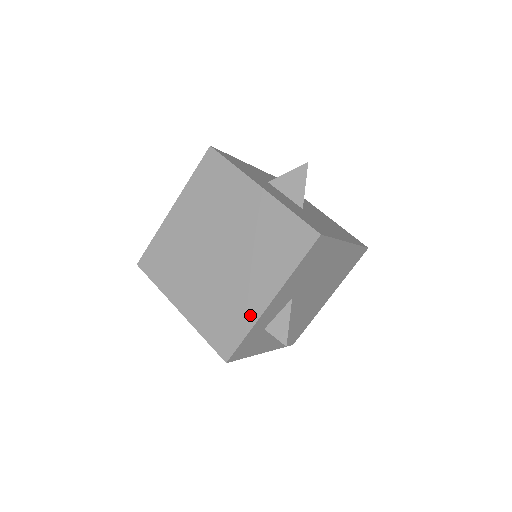
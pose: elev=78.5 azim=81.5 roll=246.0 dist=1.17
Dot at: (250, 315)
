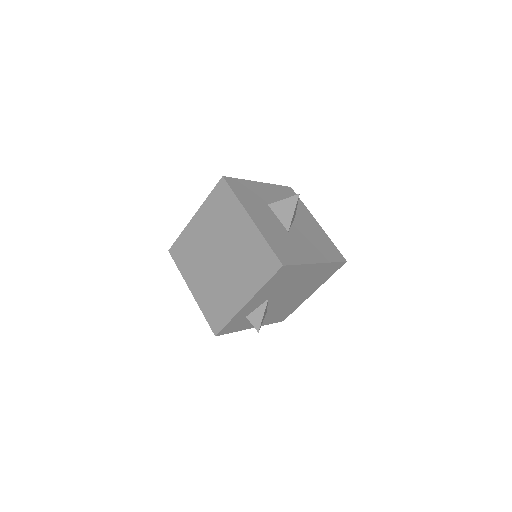
Dot at: (233, 308)
